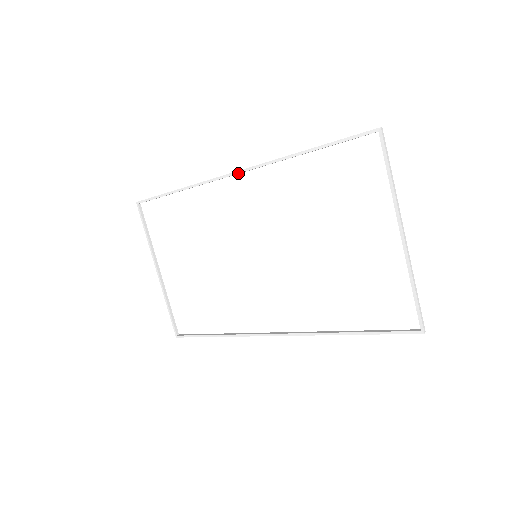
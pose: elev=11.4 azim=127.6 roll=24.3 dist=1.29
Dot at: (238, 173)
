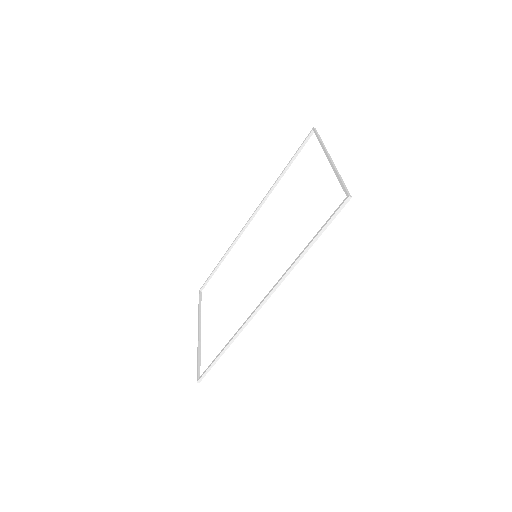
Dot at: (252, 216)
